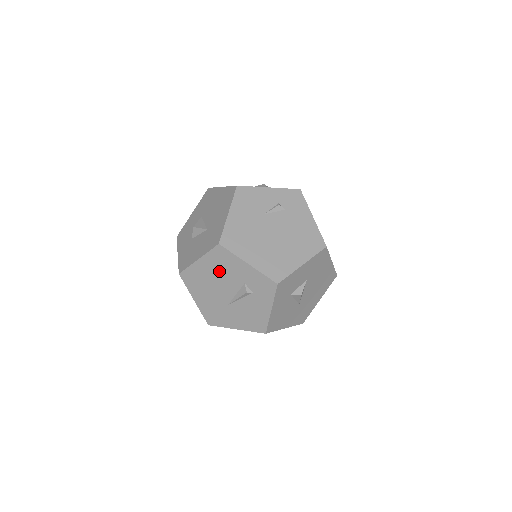
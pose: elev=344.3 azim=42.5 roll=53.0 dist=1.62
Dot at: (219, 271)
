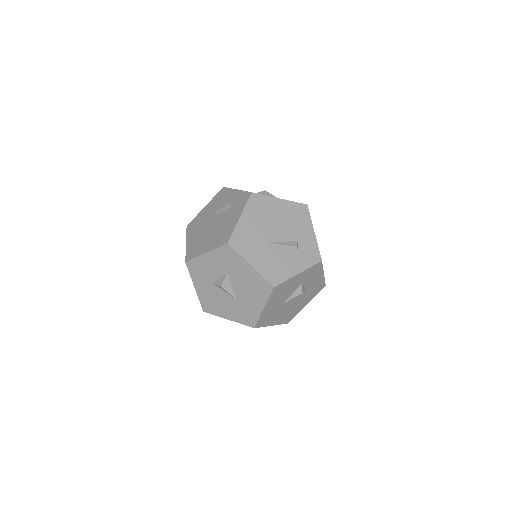
Dot at: (288, 218)
